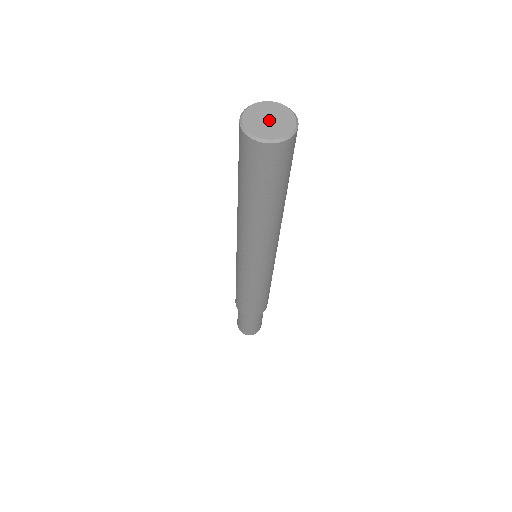
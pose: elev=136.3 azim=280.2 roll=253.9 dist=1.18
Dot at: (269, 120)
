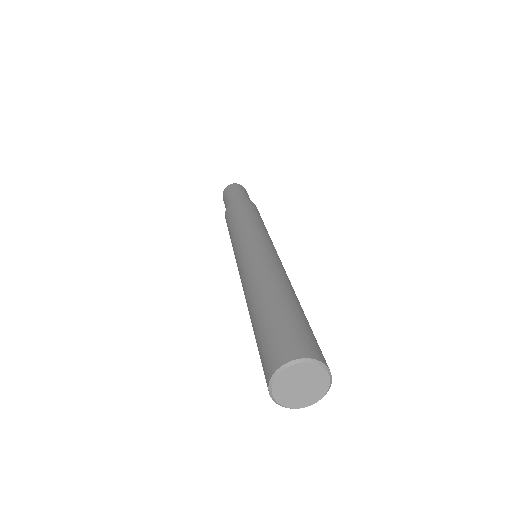
Dot at: (301, 387)
